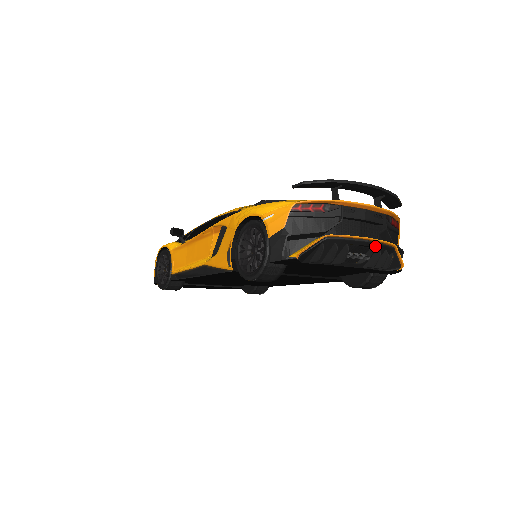
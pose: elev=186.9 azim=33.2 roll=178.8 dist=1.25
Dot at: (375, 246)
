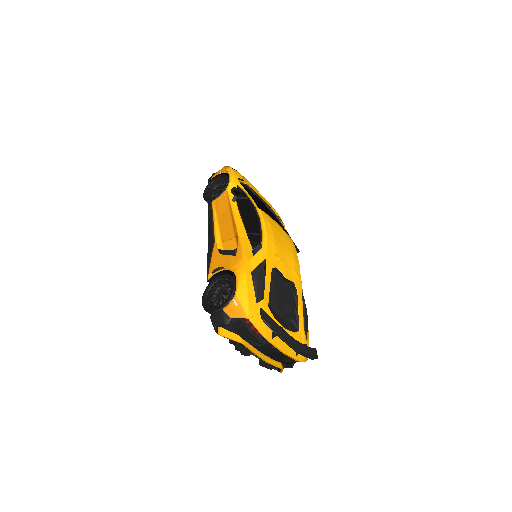
Dot at: (268, 363)
